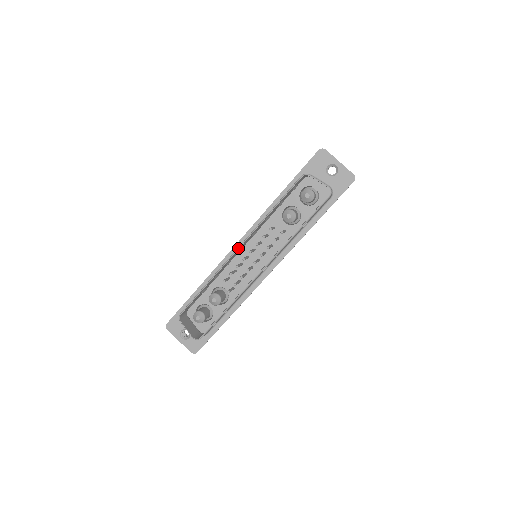
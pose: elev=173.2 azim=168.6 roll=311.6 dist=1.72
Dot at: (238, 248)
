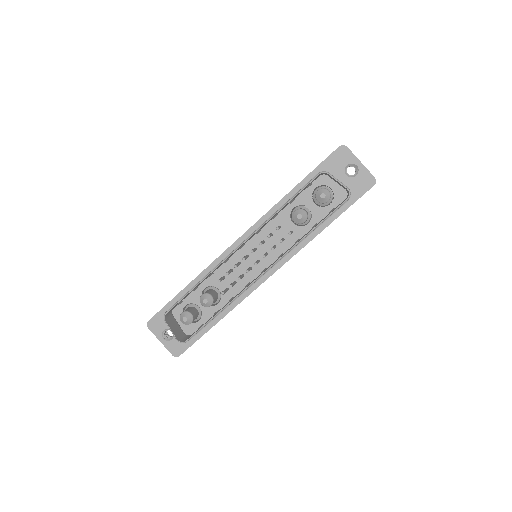
Dot at: (239, 246)
